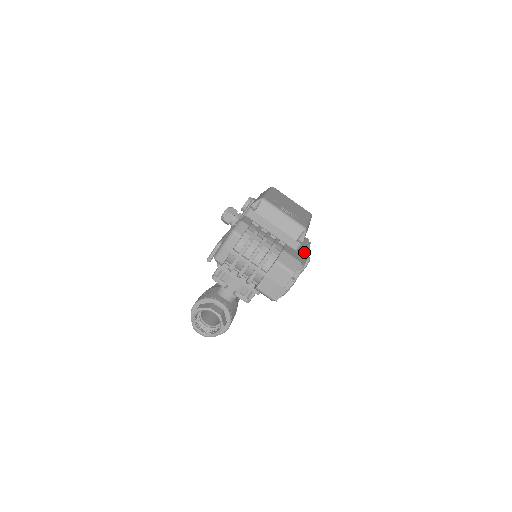
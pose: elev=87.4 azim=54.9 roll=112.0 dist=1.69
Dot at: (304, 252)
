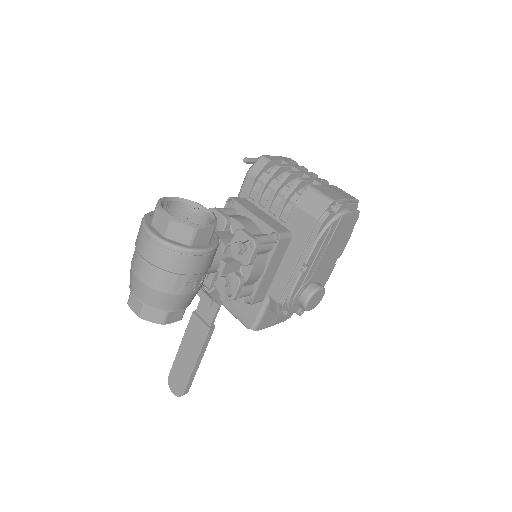
Dot at: occluded
